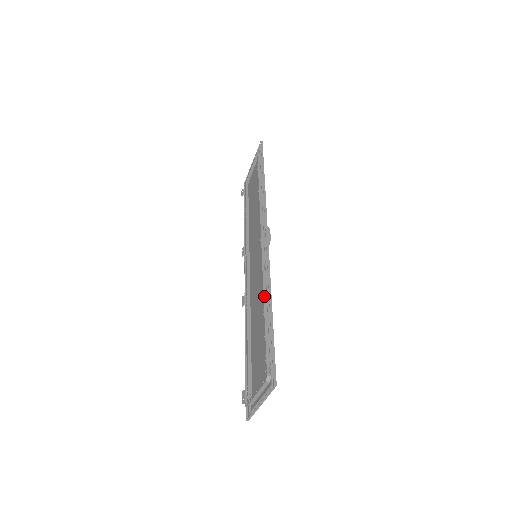
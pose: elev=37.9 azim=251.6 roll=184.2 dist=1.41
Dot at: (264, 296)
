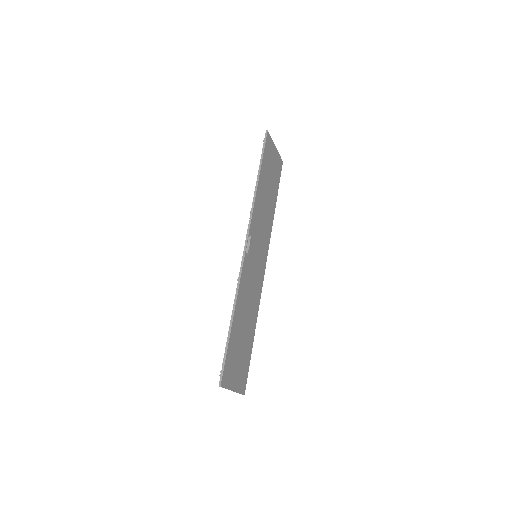
Dot at: occluded
